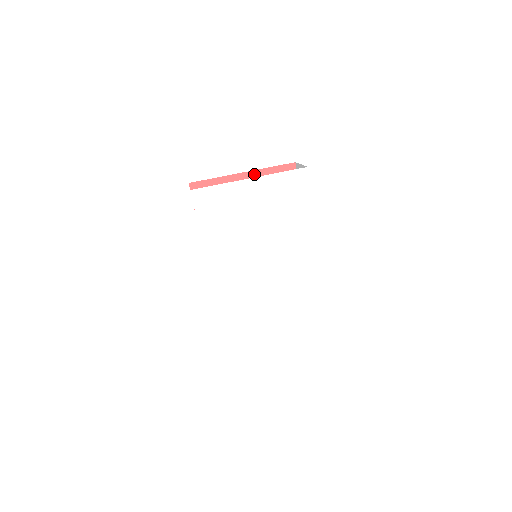
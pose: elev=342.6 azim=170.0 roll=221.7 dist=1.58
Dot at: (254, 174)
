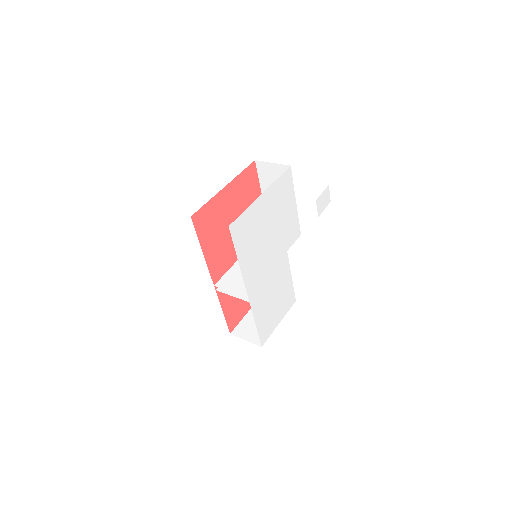
Dot at: (232, 184)
